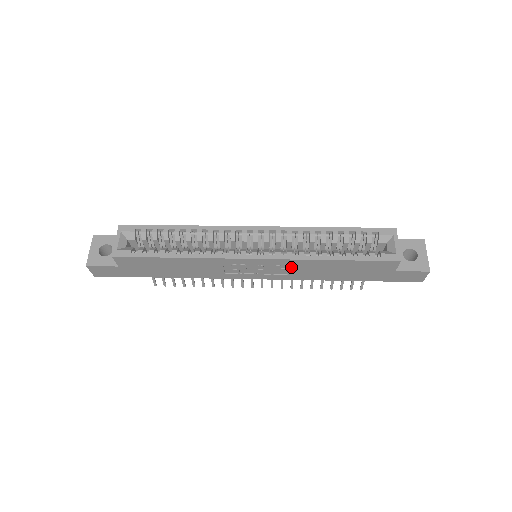
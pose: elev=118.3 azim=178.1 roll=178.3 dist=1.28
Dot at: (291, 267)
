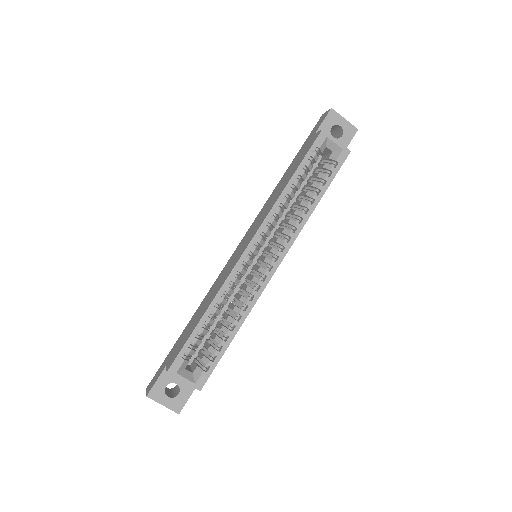
Dot at: occluded
